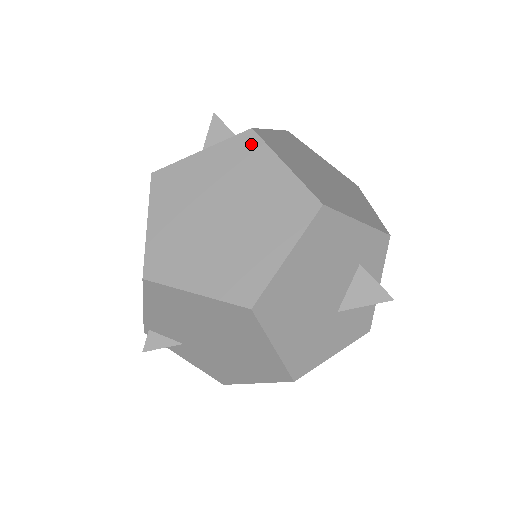
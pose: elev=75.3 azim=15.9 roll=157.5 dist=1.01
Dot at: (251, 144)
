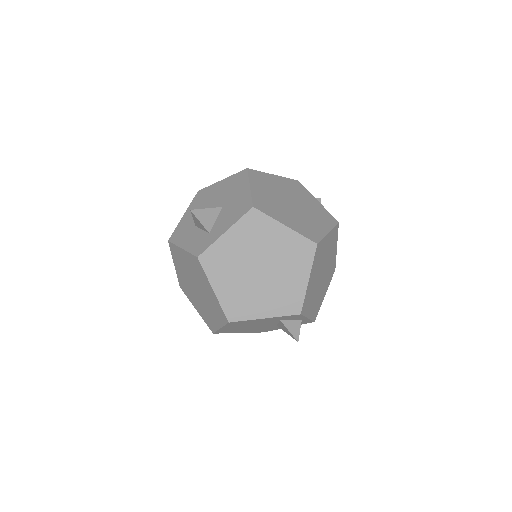
Dot at: (199, 266)
